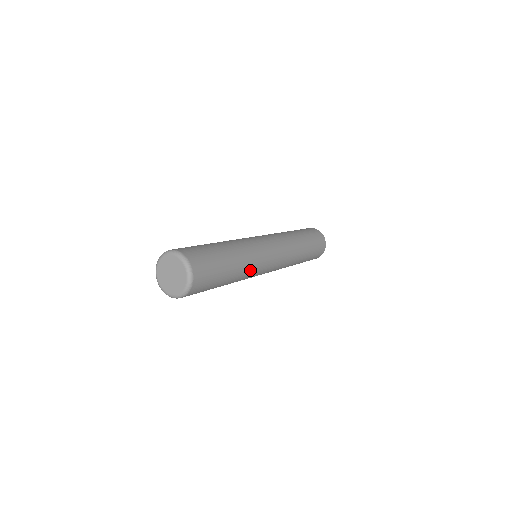
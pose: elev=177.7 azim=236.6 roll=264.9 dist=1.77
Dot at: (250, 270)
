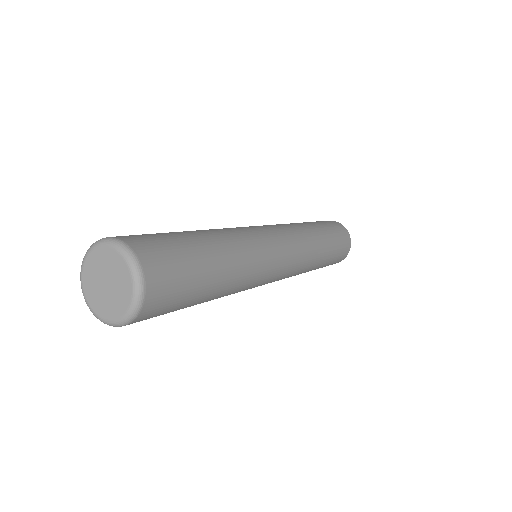
Dot at: (248, 277)
